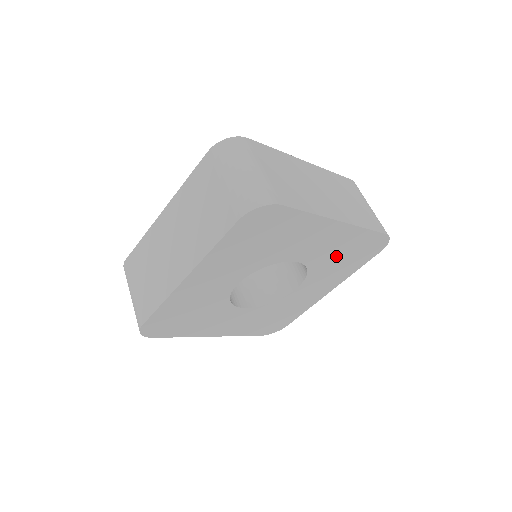
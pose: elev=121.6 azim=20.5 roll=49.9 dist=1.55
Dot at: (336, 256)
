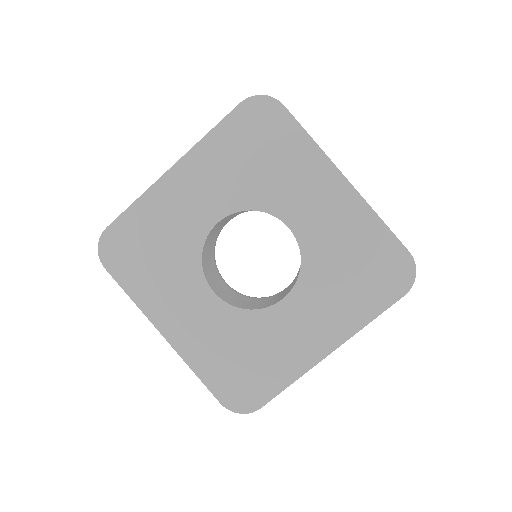
Dot at: (340, 256)
